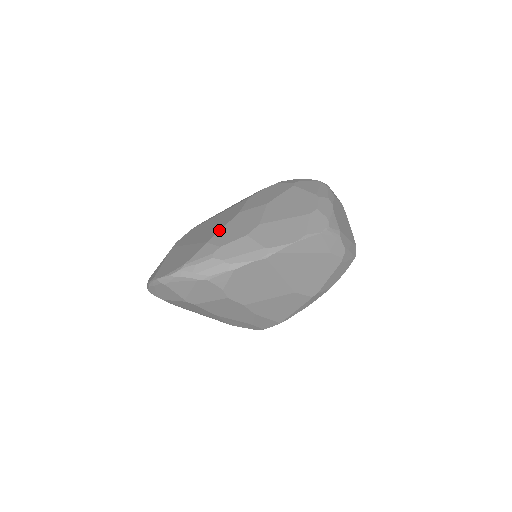
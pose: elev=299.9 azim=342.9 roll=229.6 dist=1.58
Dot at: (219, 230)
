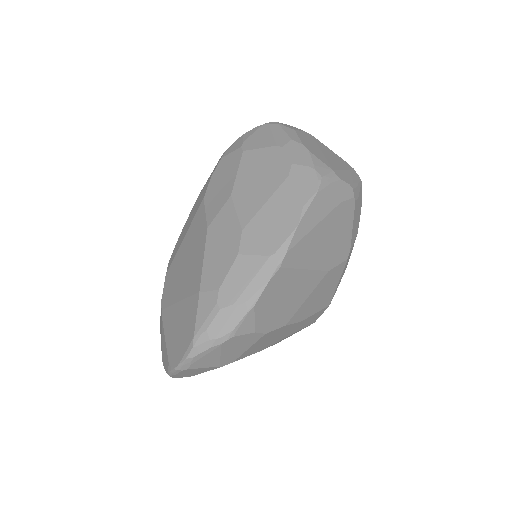
Dot at: (201, 267)
